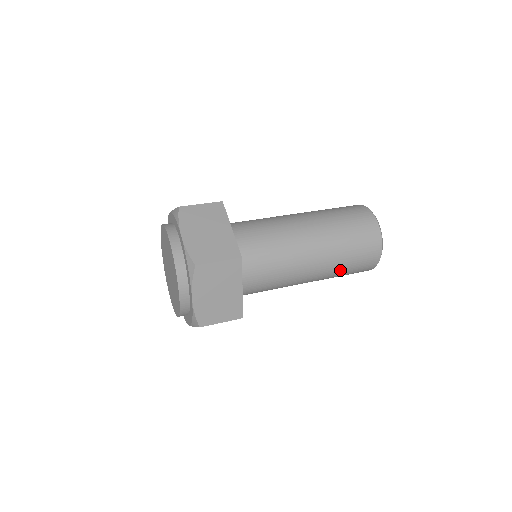
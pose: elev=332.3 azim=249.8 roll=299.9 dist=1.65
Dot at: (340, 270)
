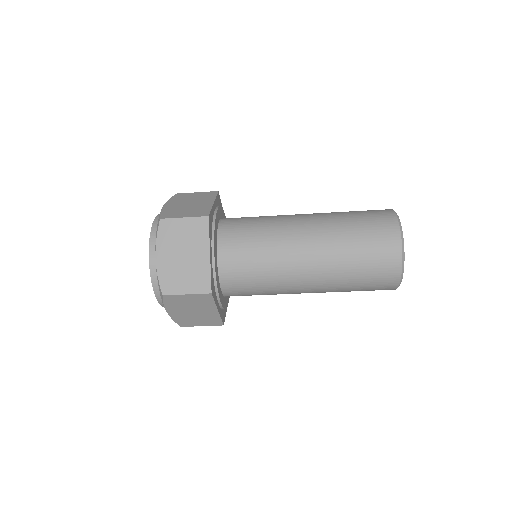
Dot at: (347, 266)
